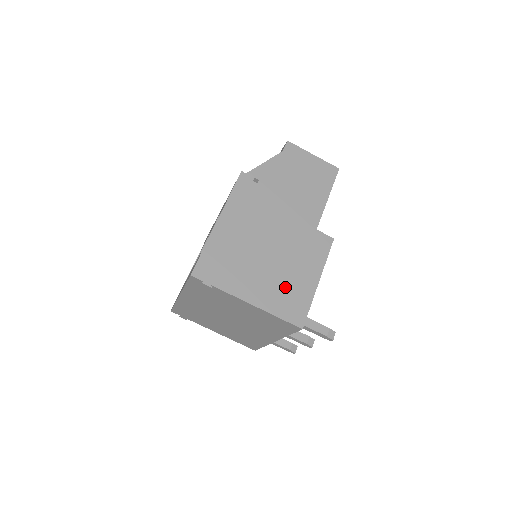
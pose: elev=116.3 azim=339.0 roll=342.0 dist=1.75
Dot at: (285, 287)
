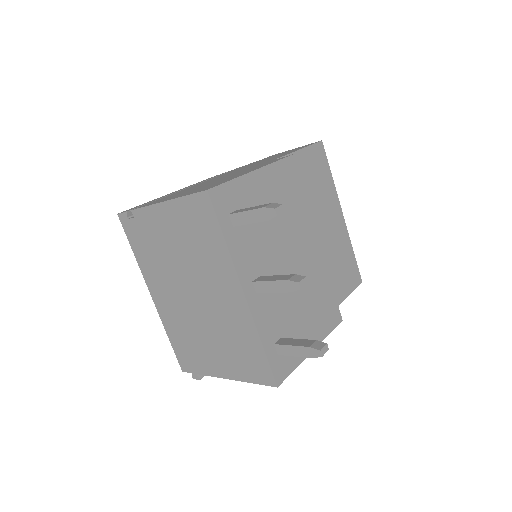
Dot at: (208, 185)
